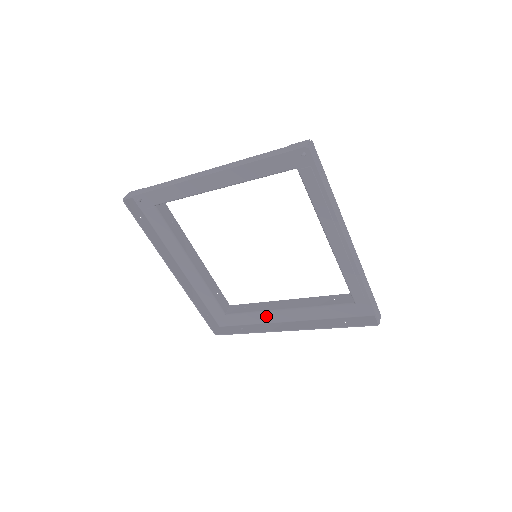
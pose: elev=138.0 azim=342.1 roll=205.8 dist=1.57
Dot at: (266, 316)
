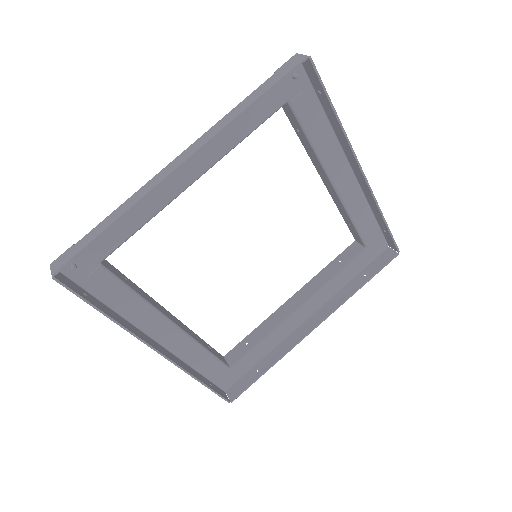
Dot at: (280, 332)
